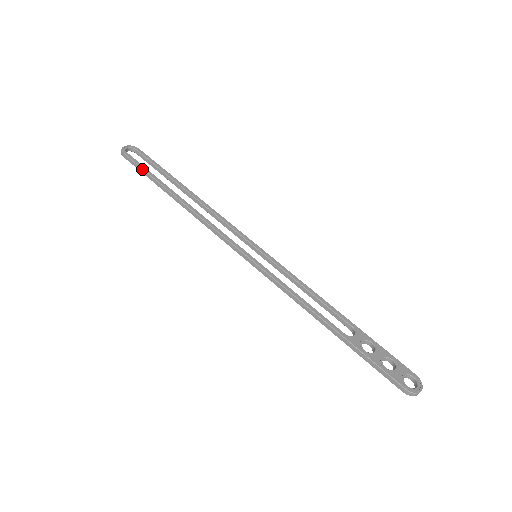
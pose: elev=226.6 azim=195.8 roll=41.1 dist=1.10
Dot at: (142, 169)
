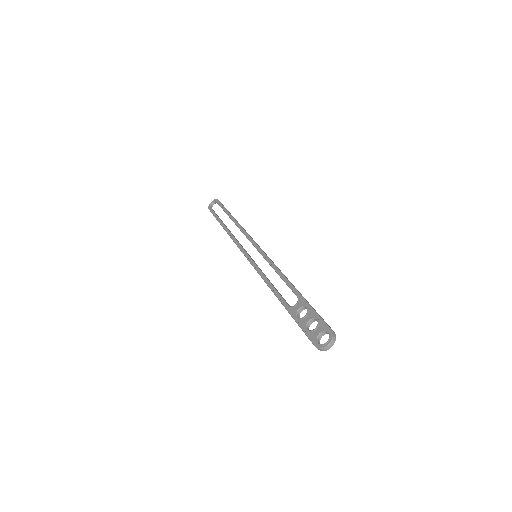
Dot at: (214, 216)
